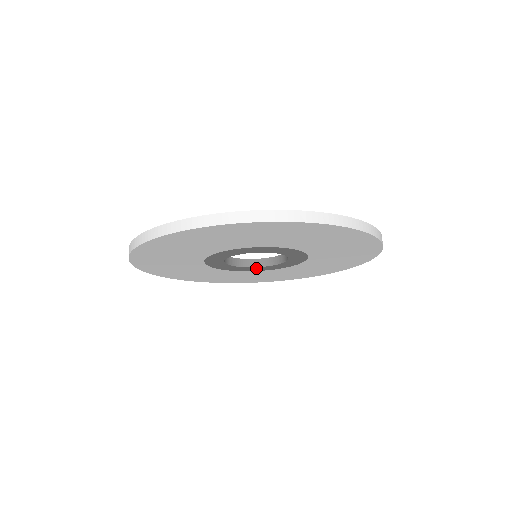
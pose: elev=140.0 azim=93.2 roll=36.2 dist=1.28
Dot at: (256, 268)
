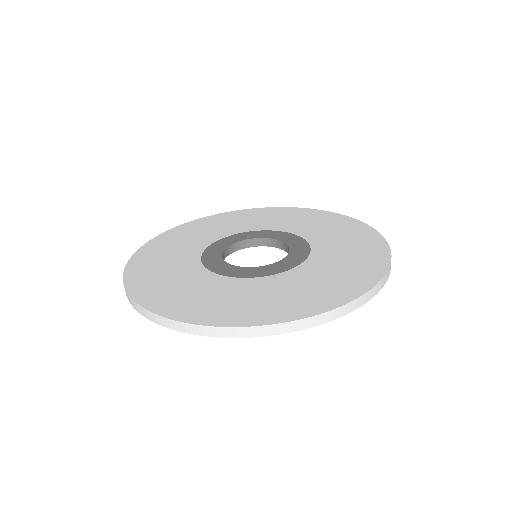
Dot at: (256, 244)
